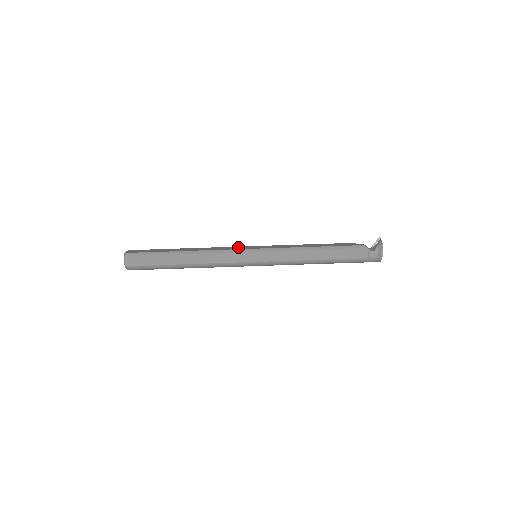
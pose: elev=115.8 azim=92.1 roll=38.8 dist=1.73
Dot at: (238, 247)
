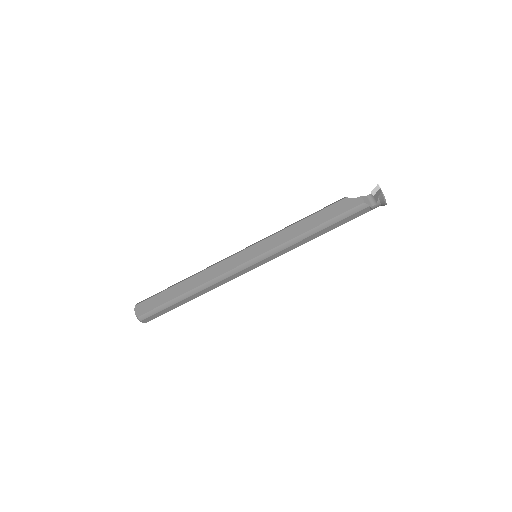
Dot at: (235, 259)
